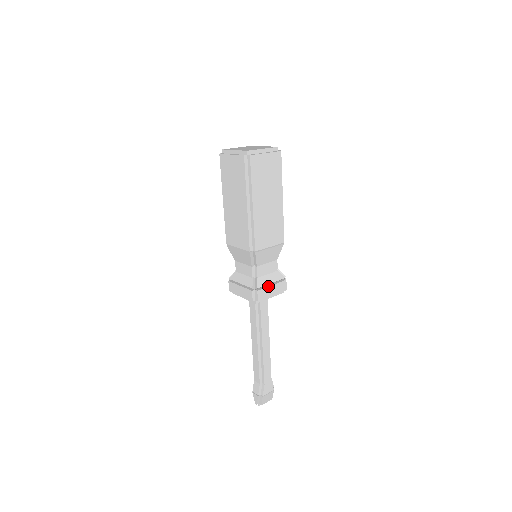
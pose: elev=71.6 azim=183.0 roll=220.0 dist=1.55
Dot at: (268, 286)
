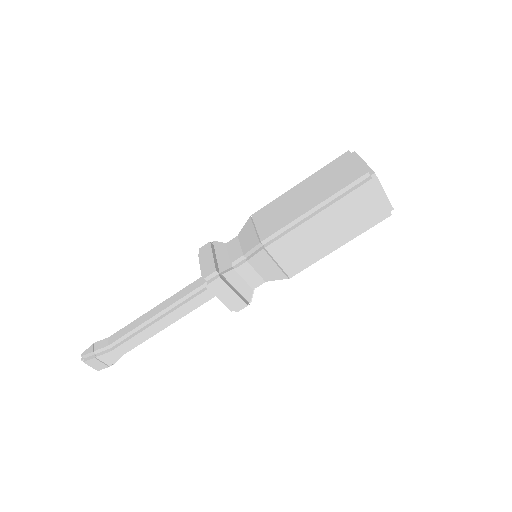
Dot at: (231, 287)
